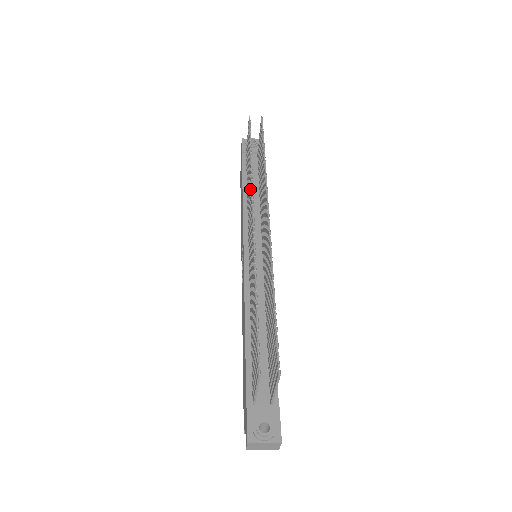
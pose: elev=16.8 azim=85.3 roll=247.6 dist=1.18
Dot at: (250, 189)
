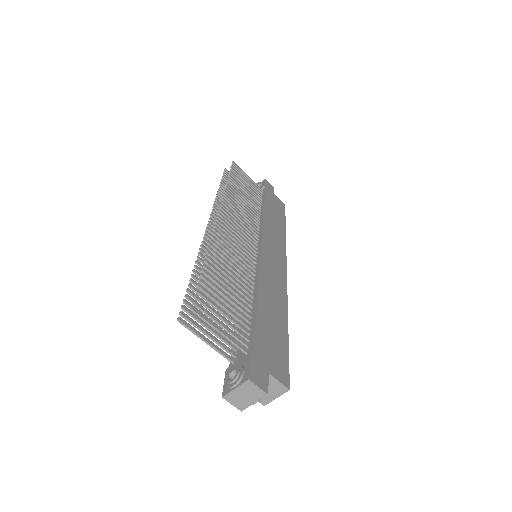
Dot at: occluded
